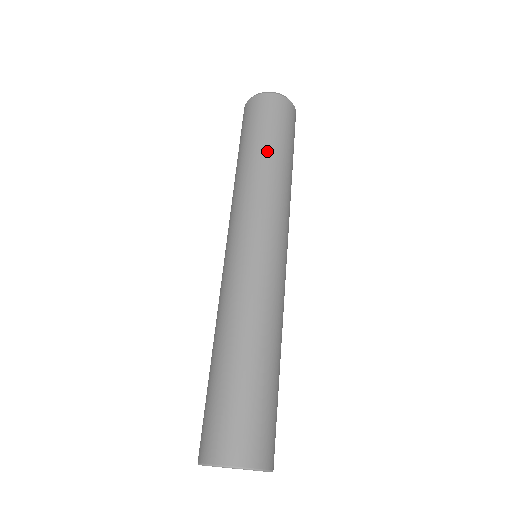
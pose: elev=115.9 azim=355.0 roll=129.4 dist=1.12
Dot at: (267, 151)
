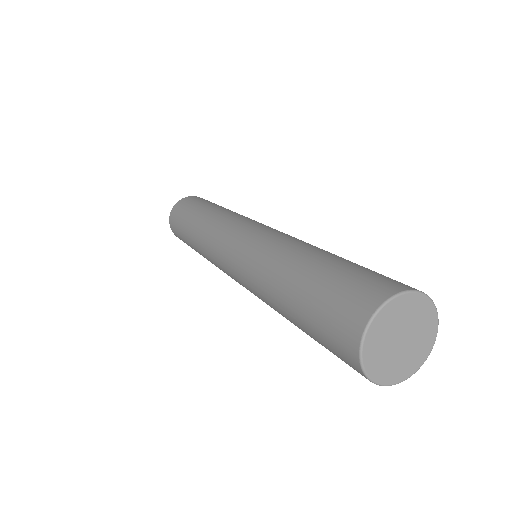
Dot at: (197, 215)
